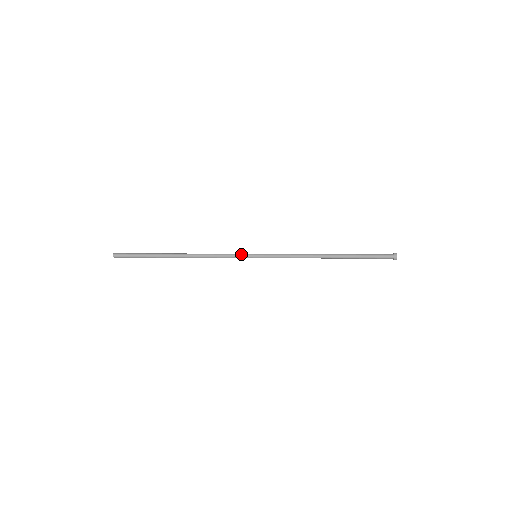
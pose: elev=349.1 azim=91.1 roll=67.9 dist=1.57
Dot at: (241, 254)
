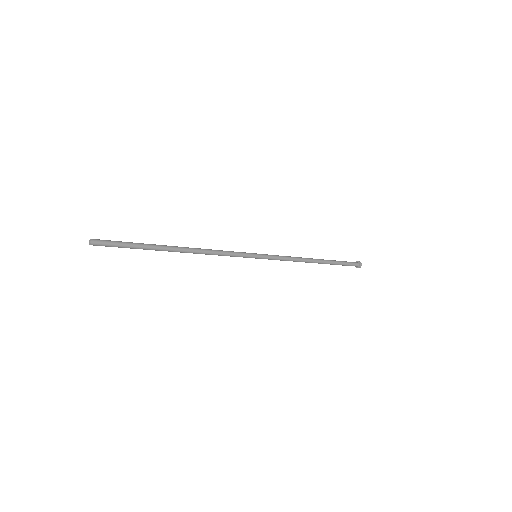
Dot at: (244, 254)
